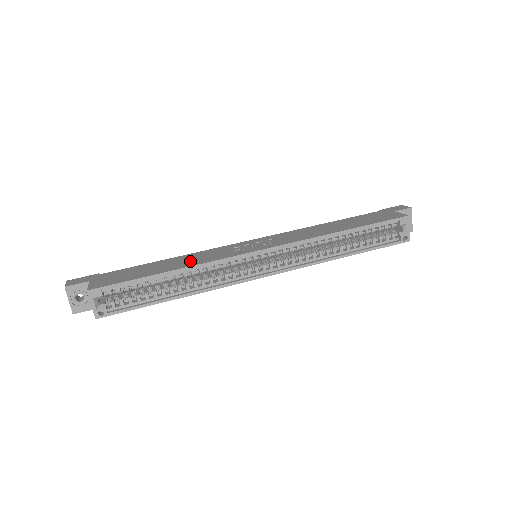
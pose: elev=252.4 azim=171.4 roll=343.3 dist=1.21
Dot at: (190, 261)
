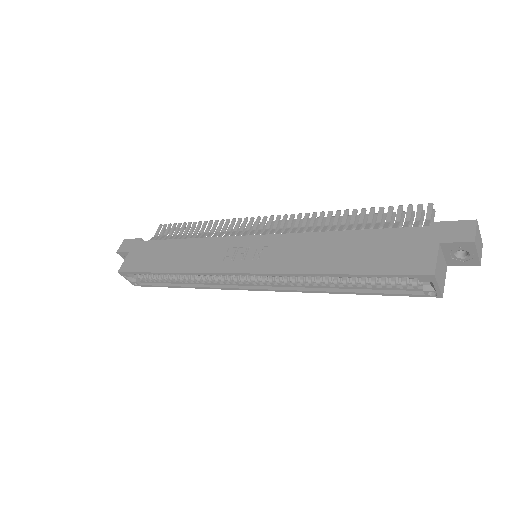
Dot at: (187, 259)
